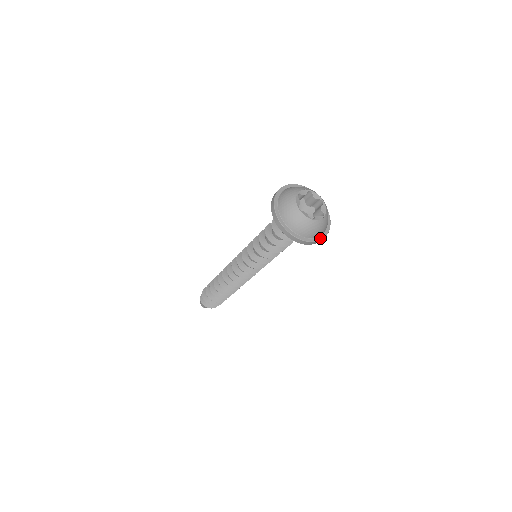
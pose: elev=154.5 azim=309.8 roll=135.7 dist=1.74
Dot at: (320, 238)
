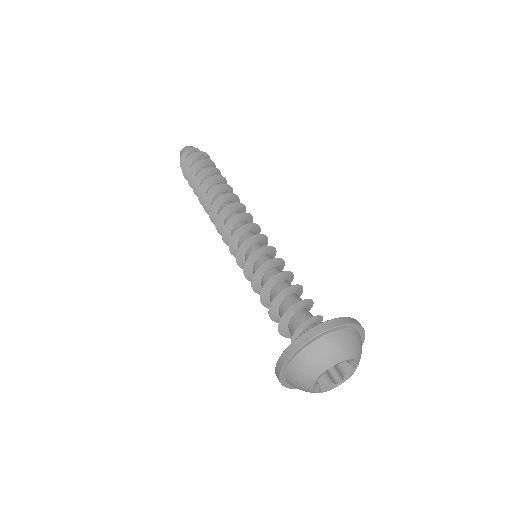
Dot at: occluded
